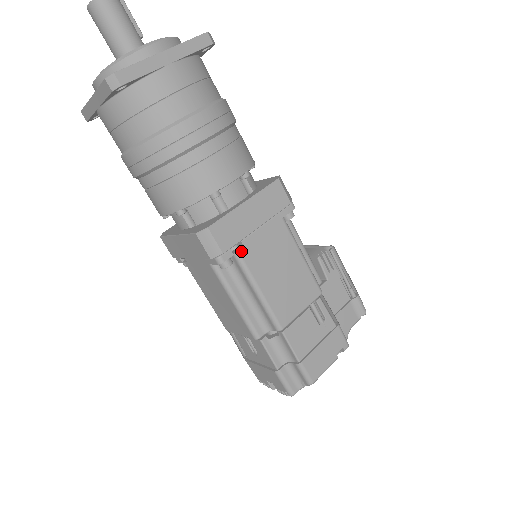
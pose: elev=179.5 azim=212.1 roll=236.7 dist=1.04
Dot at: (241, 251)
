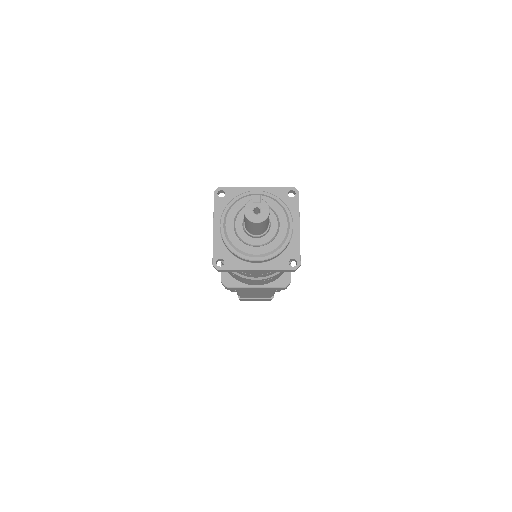
Dot at: occluded
